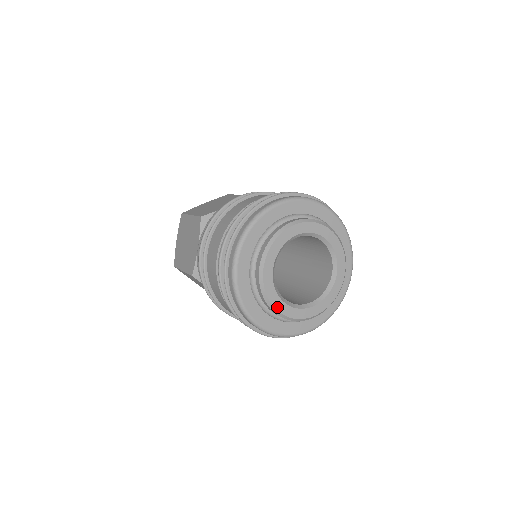
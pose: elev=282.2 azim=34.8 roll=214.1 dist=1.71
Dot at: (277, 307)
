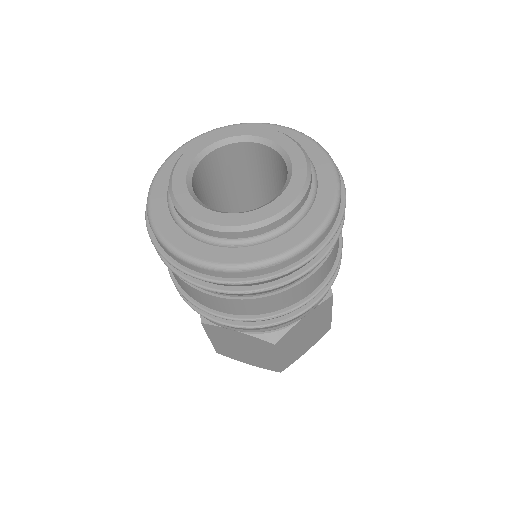
Dot at: (208, 220)
